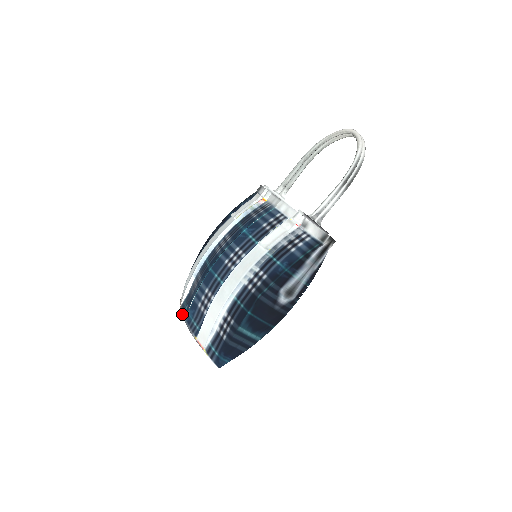
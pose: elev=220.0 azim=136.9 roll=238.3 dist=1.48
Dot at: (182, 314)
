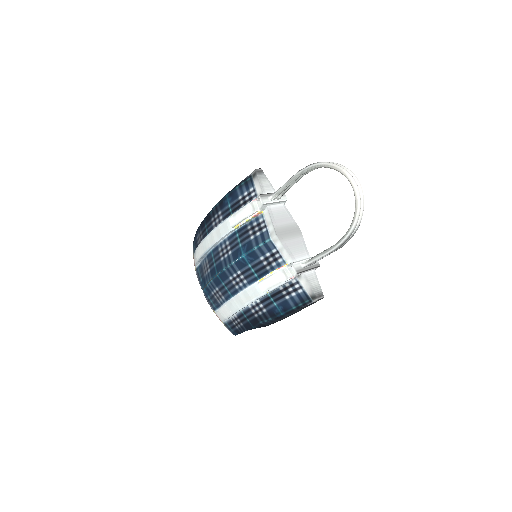
Dot at: (199, 281)
